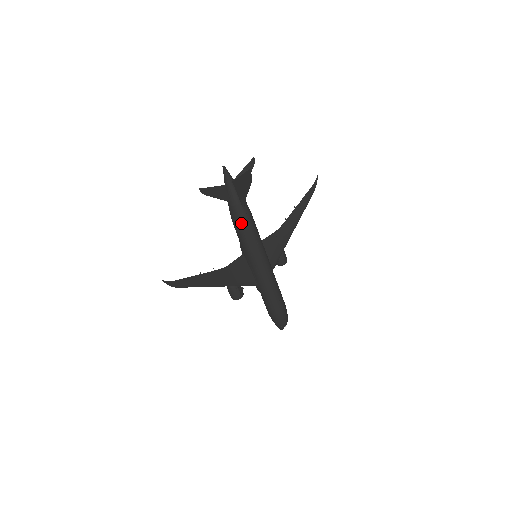
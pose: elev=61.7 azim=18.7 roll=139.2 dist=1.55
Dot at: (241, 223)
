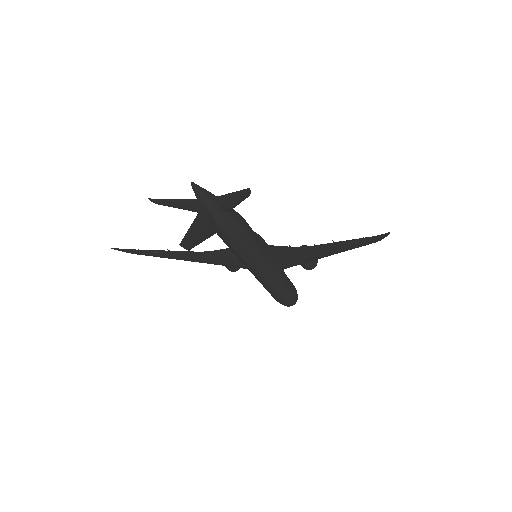
Dot at: (221, 238)
